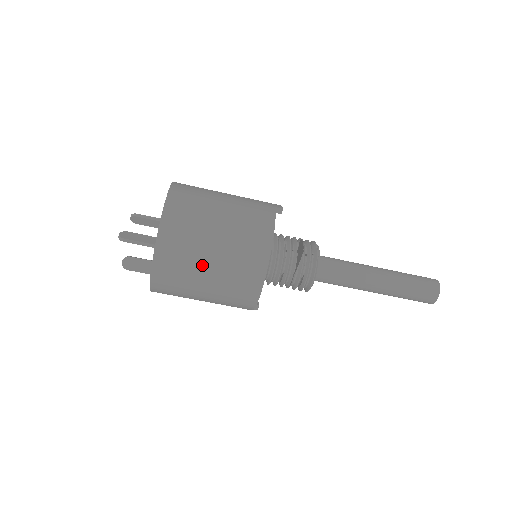
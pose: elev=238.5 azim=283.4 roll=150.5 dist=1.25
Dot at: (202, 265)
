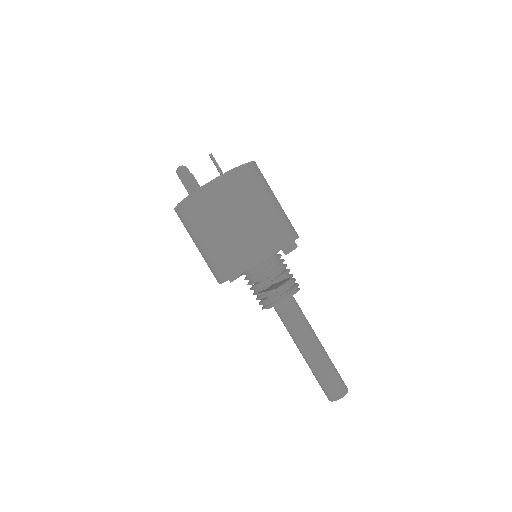
Dot at: (201, 236)
